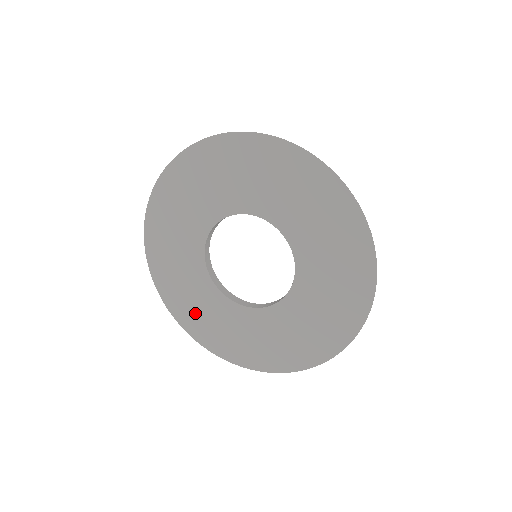
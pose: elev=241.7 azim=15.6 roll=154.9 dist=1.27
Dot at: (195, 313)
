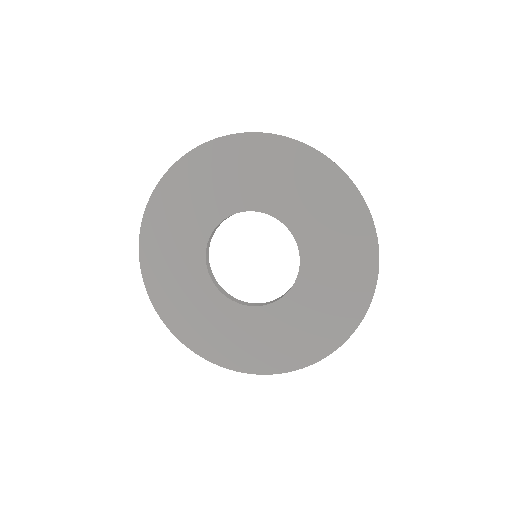
Dot at: (167, 230)
